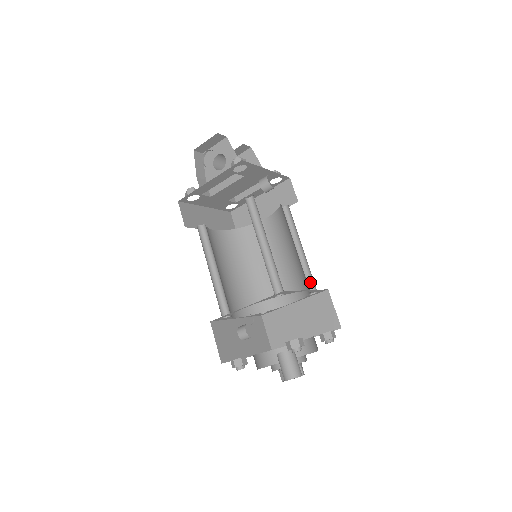
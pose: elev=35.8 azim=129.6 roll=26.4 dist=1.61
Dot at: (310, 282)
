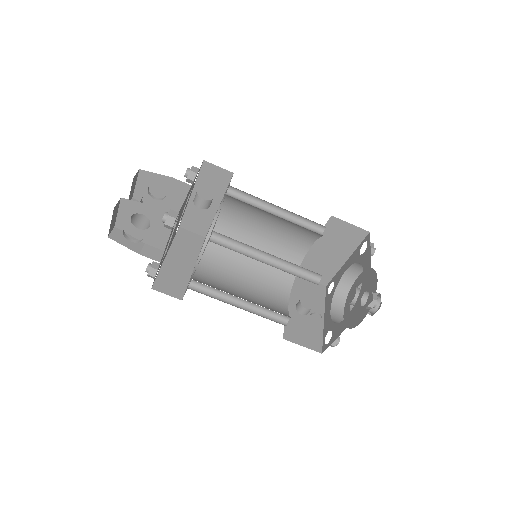
Dot at: (312, 225)
